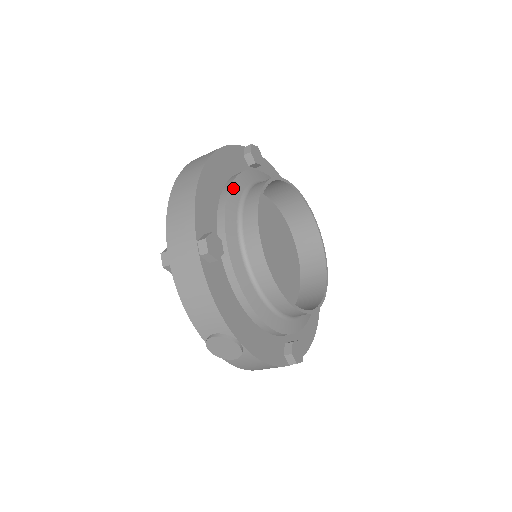
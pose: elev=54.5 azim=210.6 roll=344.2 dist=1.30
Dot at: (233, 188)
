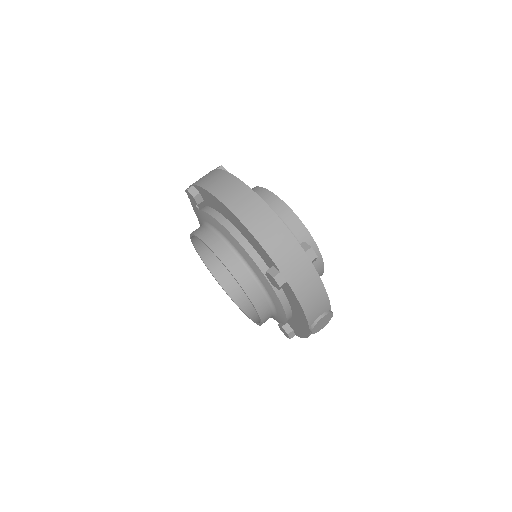
Dot at: occluded
